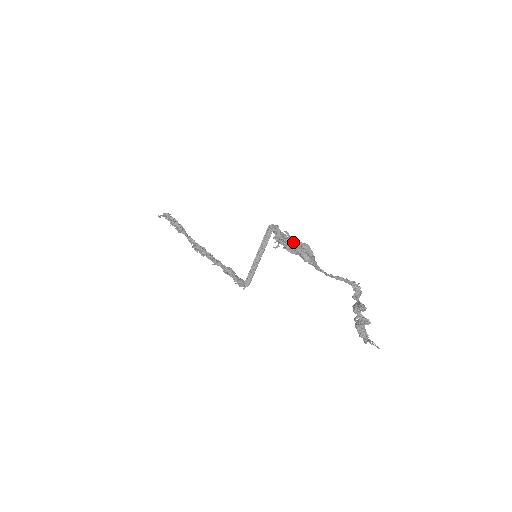
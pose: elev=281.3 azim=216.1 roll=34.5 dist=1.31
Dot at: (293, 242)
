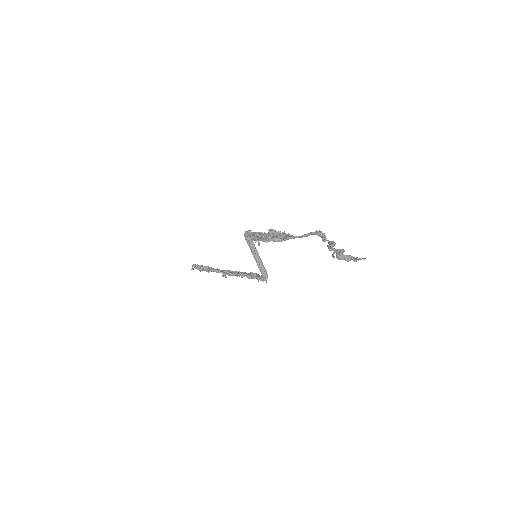
Dot at: (263, 235)
